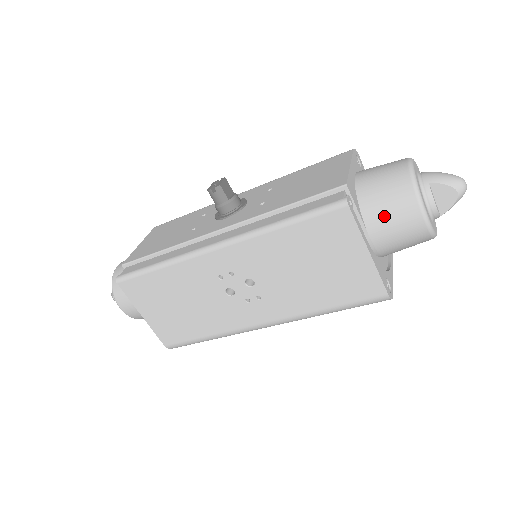
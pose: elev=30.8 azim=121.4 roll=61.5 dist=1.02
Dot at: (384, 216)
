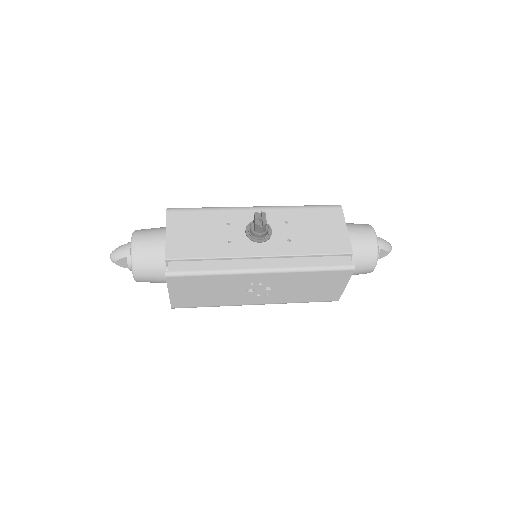
Dot at: (357, 266)
